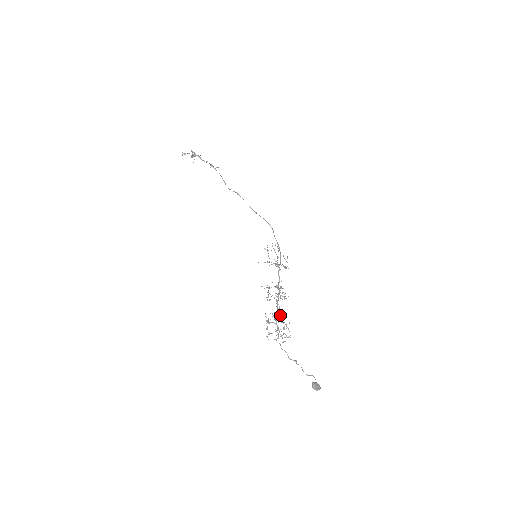
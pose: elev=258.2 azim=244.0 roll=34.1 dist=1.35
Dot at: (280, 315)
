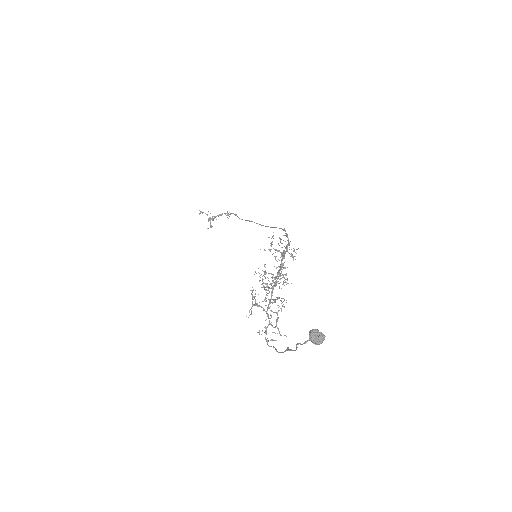
Dot at: occluded
